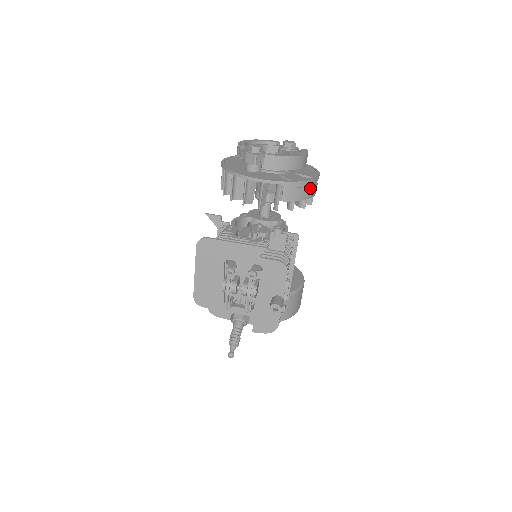
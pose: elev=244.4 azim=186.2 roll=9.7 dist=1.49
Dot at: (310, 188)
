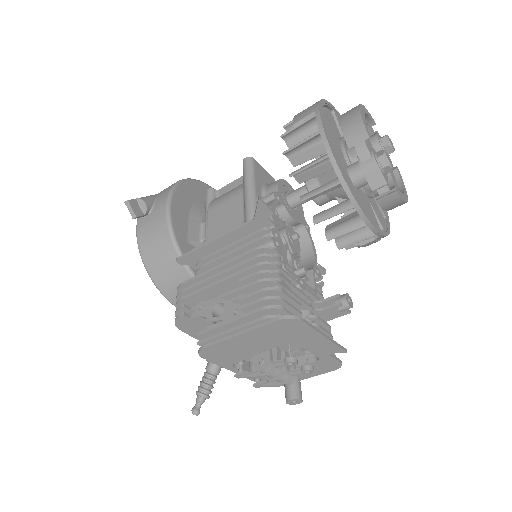
Dot at: occluded
